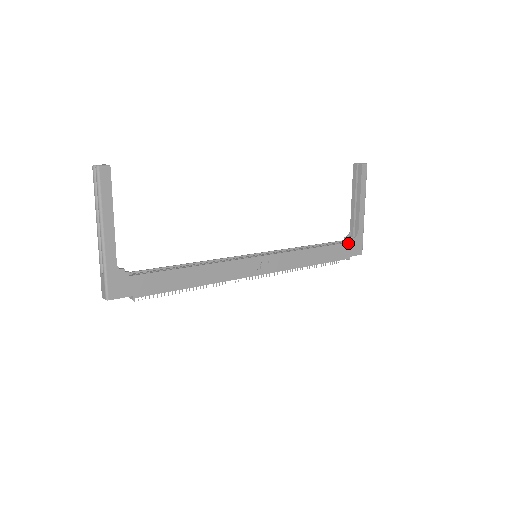
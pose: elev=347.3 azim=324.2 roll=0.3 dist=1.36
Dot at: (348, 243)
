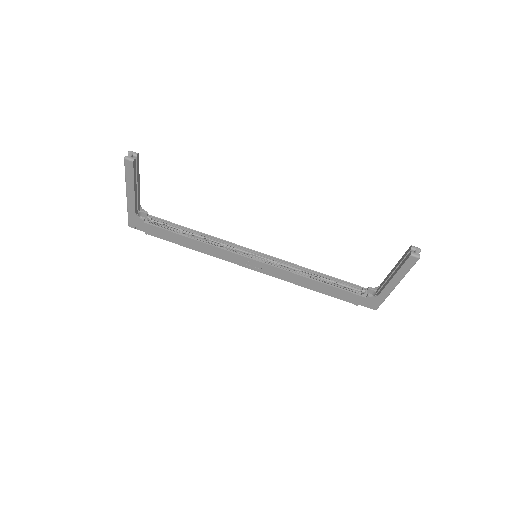
Dot at: (360, 296)
